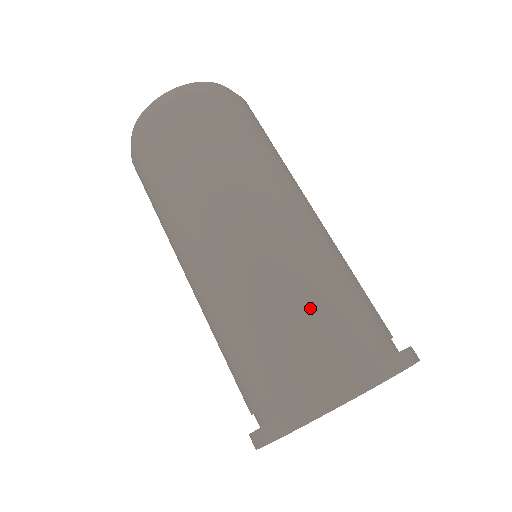
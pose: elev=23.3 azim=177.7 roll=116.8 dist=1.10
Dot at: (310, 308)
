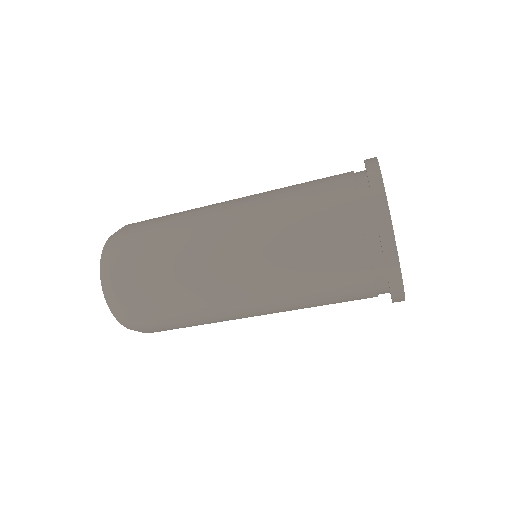
Dot at: (310, 192)
